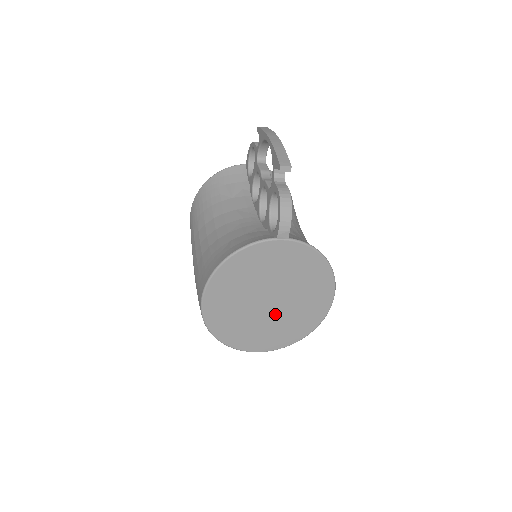
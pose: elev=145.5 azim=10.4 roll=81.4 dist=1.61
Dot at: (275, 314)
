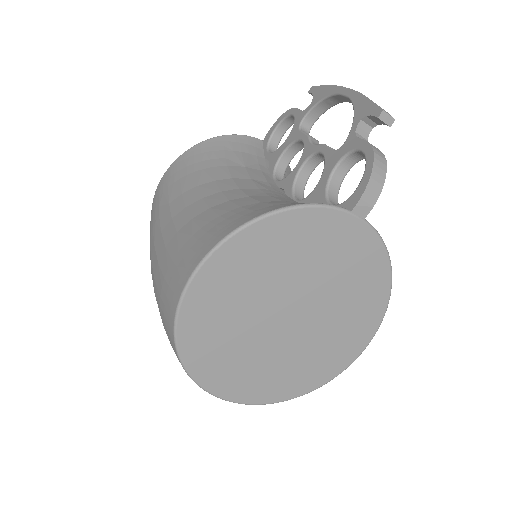
Dot at: (285, 342)
